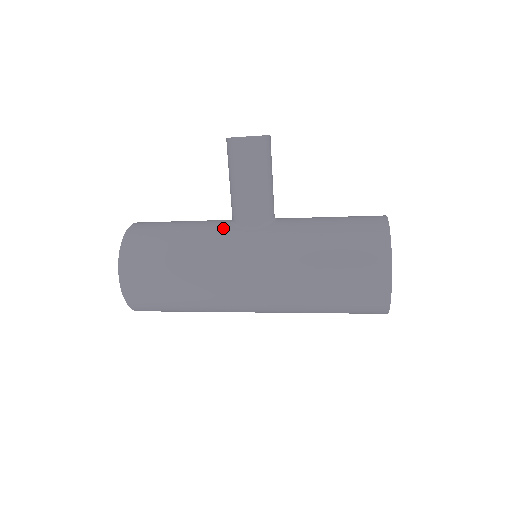
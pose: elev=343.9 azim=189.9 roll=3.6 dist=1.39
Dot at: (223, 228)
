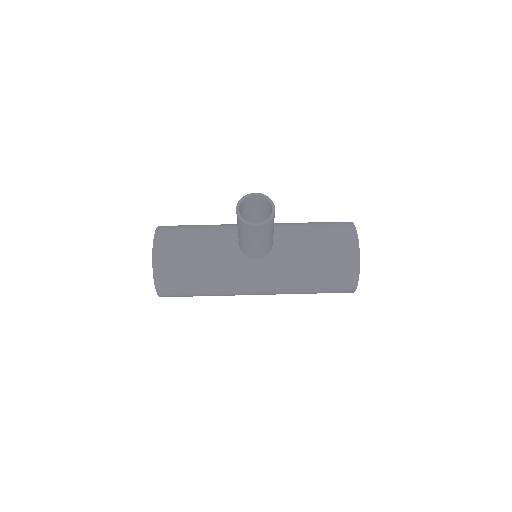
Dot at: (234, 258)
